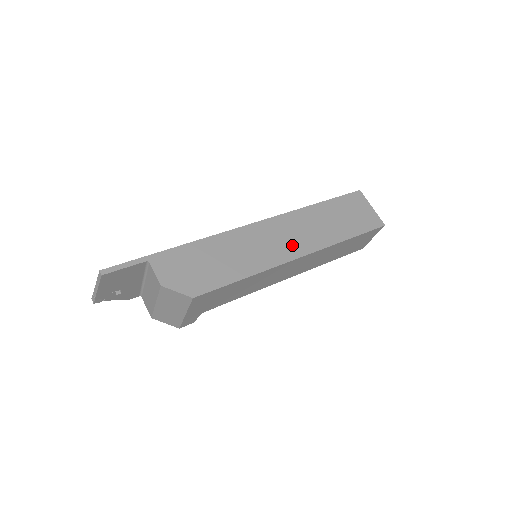
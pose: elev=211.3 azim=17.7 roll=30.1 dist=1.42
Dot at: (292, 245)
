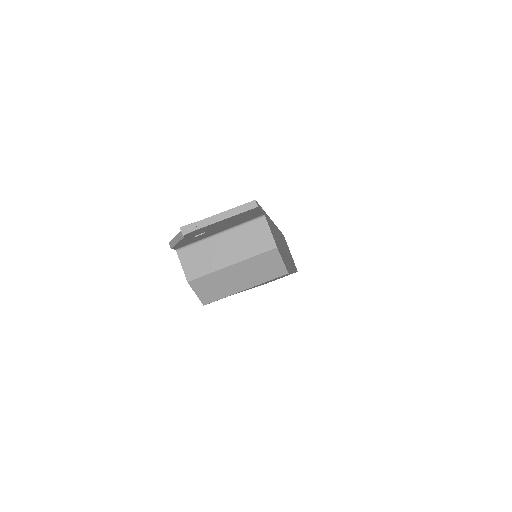
Dot at: (289, 259)
